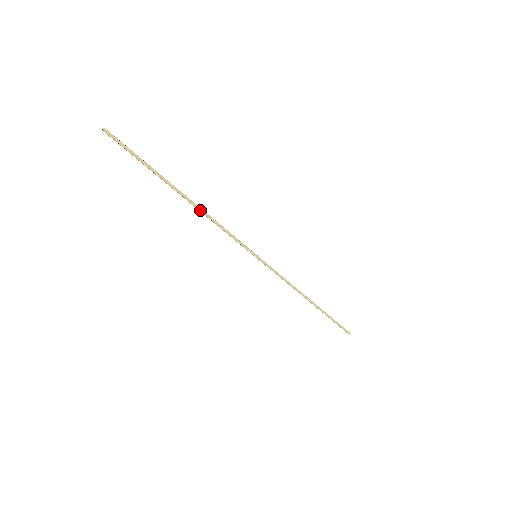
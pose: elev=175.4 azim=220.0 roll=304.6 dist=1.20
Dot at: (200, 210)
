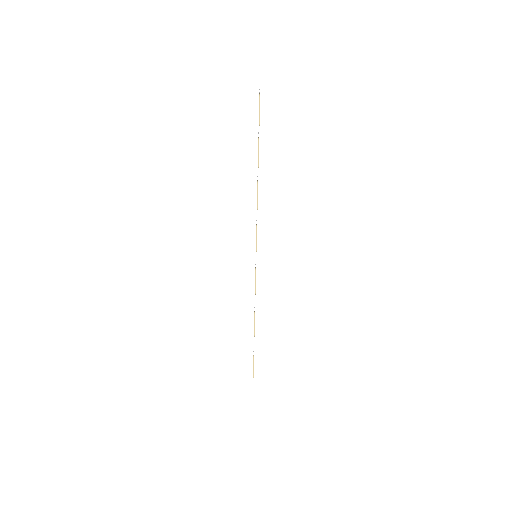
Dot at: occluded
